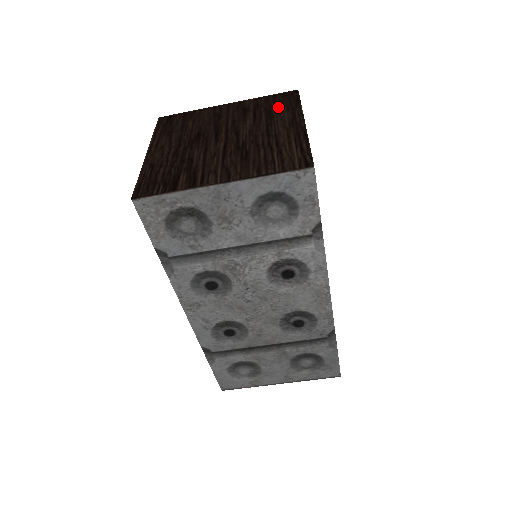
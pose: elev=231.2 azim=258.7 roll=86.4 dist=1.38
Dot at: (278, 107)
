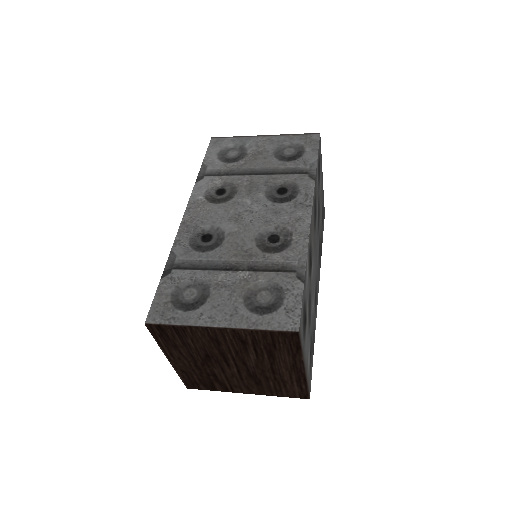
Dot at: (278, 349)
